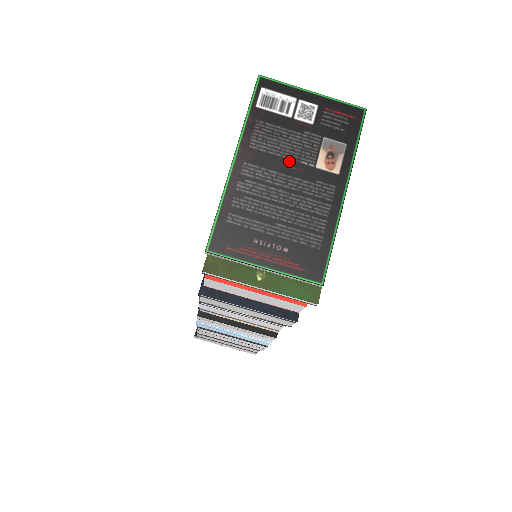
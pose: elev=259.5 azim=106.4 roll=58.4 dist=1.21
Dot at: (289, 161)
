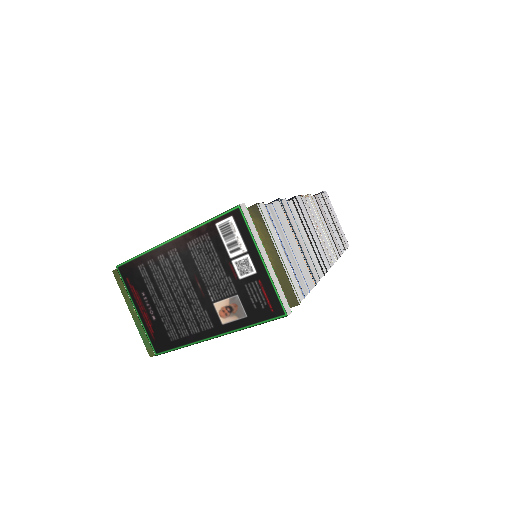
Dot at: (202, 280)
